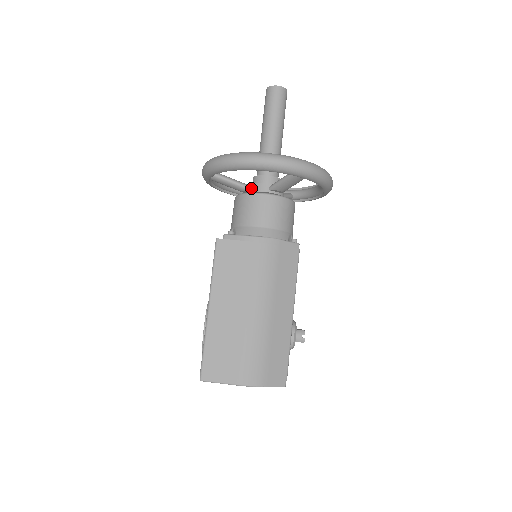
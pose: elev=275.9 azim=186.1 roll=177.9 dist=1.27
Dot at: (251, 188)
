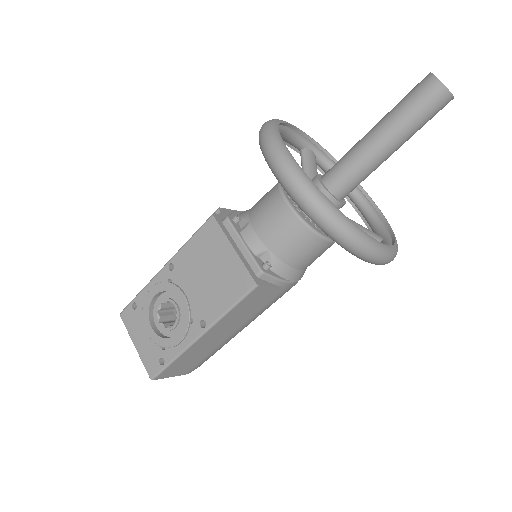
Dot at: occluded
